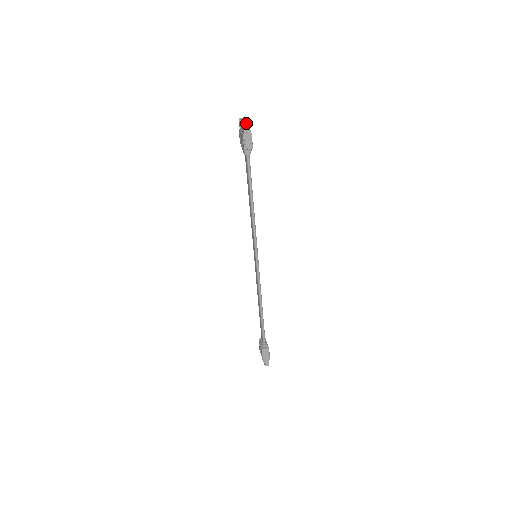
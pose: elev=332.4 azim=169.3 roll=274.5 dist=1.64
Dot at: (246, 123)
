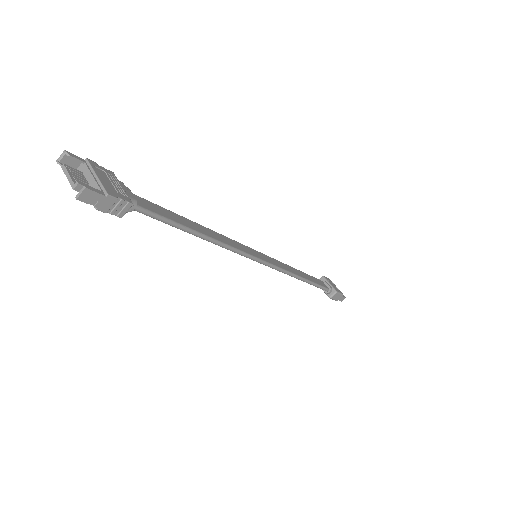
Dot at: (80, 194)
